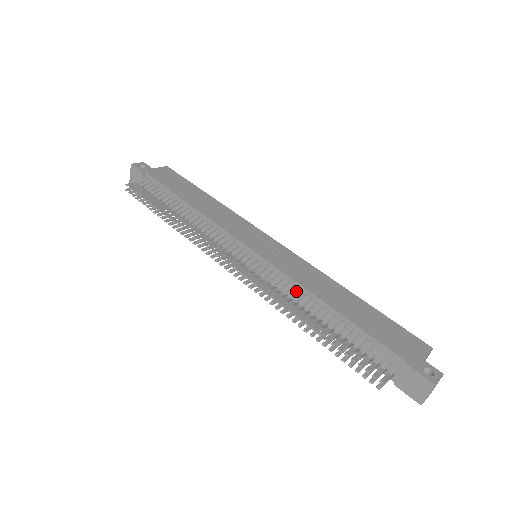
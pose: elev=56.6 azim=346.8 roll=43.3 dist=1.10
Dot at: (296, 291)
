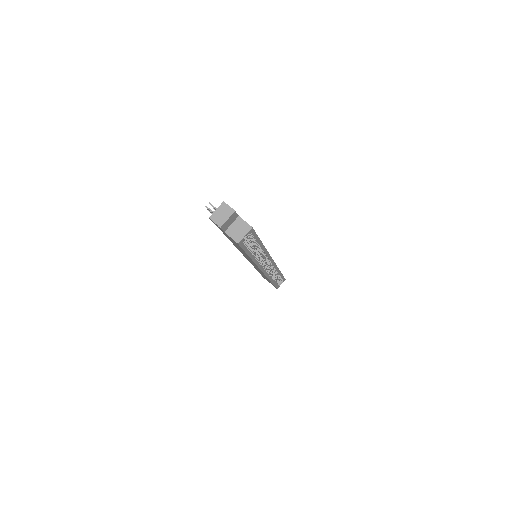
Dot at: occluded
